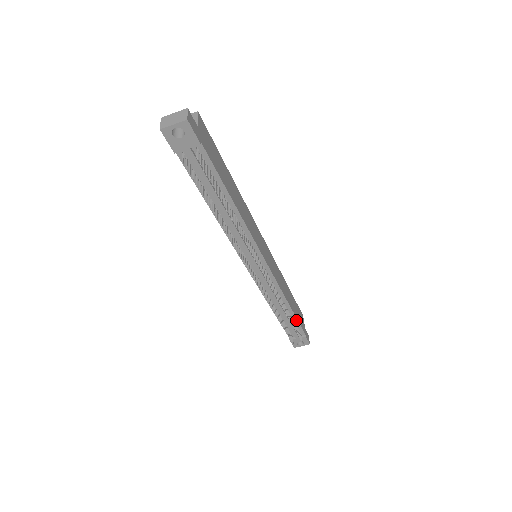
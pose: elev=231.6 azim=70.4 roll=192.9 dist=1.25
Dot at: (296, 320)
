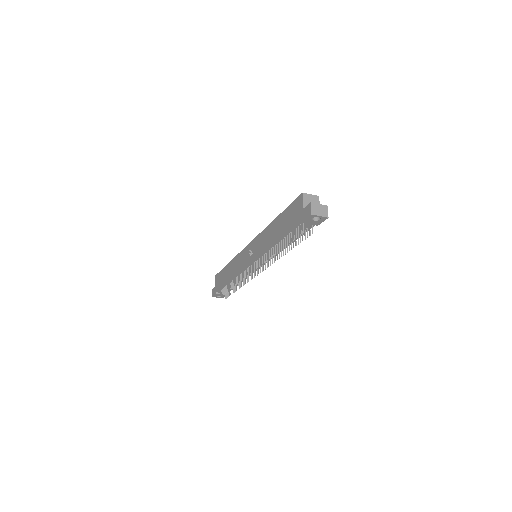
Dot at: occluded
